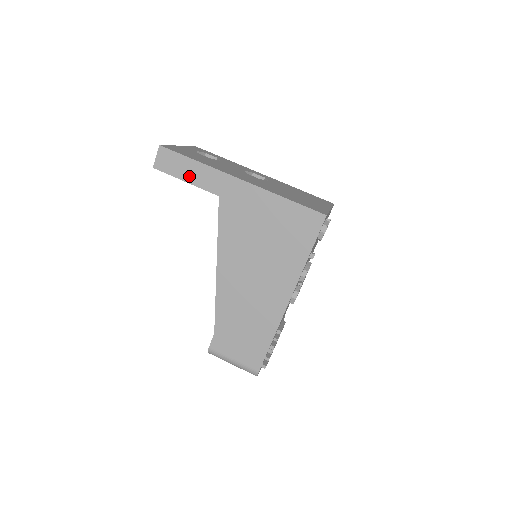
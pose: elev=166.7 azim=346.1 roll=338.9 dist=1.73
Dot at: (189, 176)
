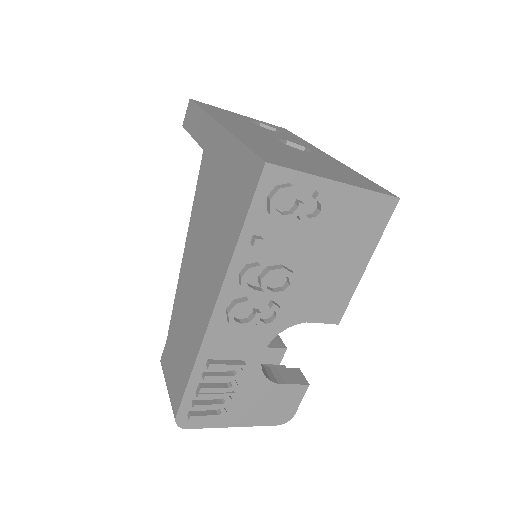
Dot at: (195, 129)
